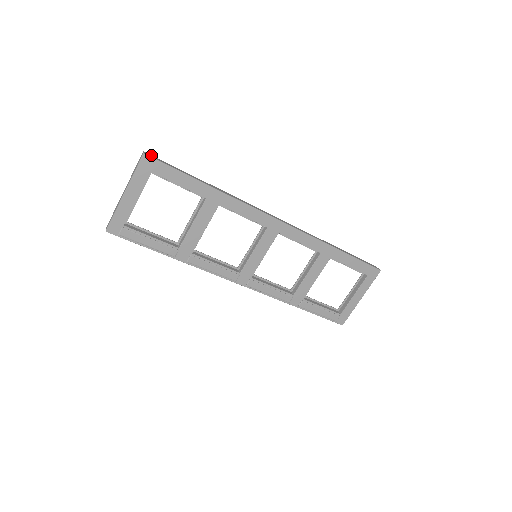
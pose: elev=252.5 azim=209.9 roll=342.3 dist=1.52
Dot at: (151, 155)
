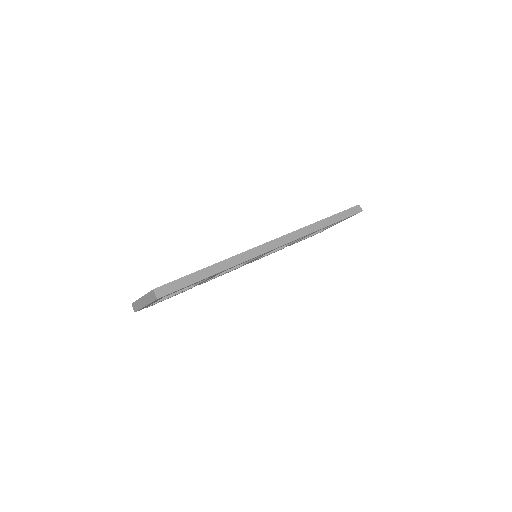
Dot at: (161, 287)
